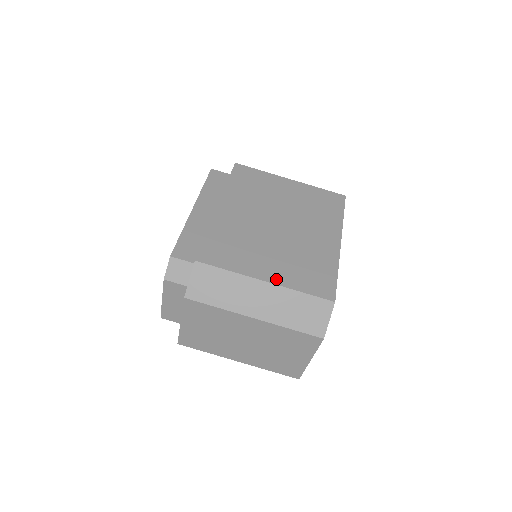
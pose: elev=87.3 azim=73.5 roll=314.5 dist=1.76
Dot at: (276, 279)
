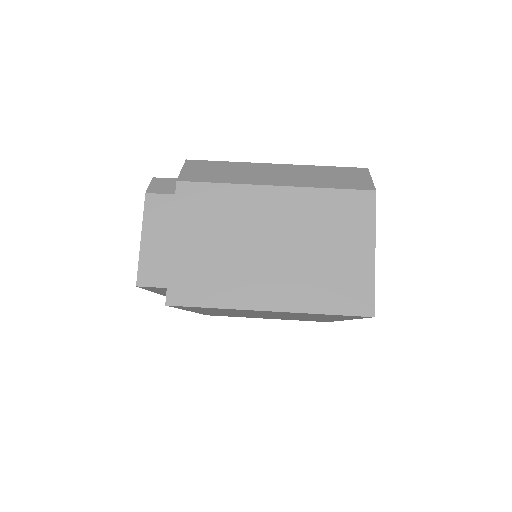
Dot at: occluded
